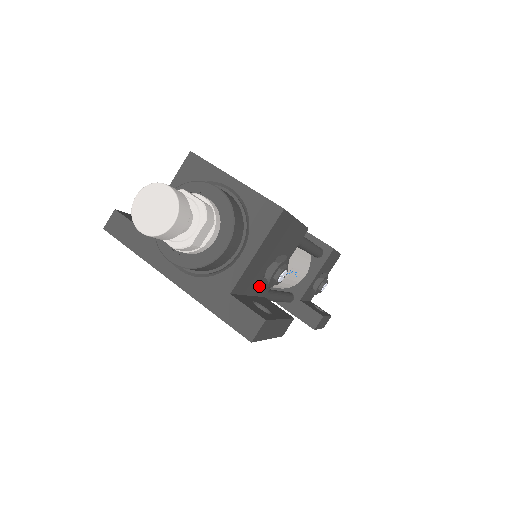
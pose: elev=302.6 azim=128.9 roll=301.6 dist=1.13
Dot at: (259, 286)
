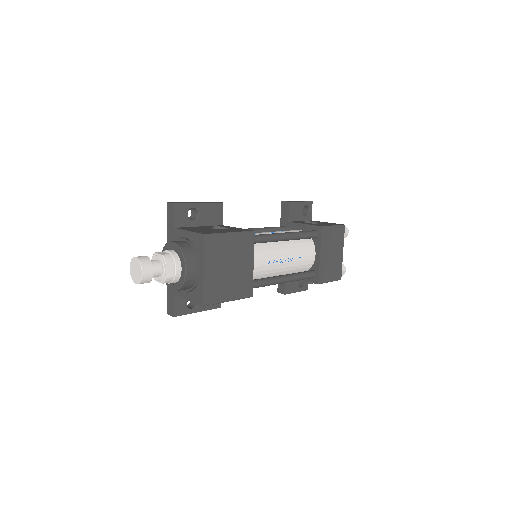
Dot at: occluded
